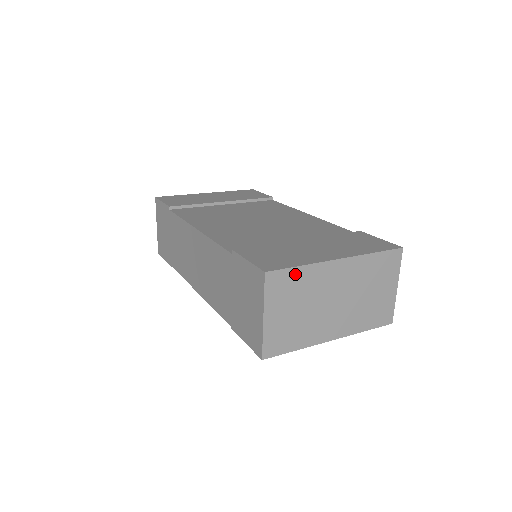
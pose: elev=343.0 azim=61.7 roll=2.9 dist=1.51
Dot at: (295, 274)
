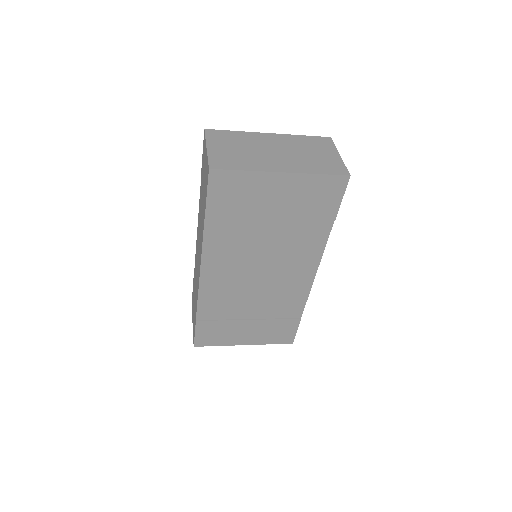
Dot at: (231, 134)
